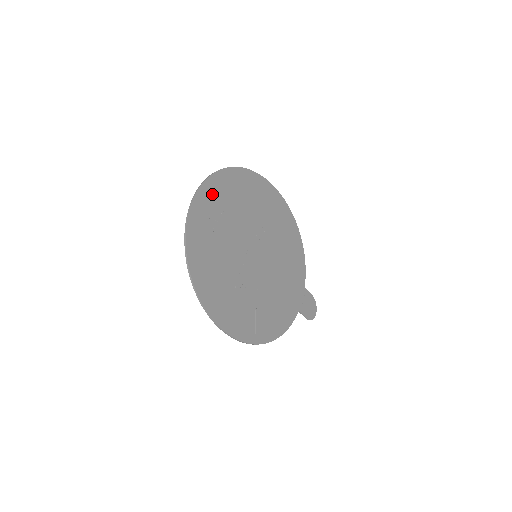
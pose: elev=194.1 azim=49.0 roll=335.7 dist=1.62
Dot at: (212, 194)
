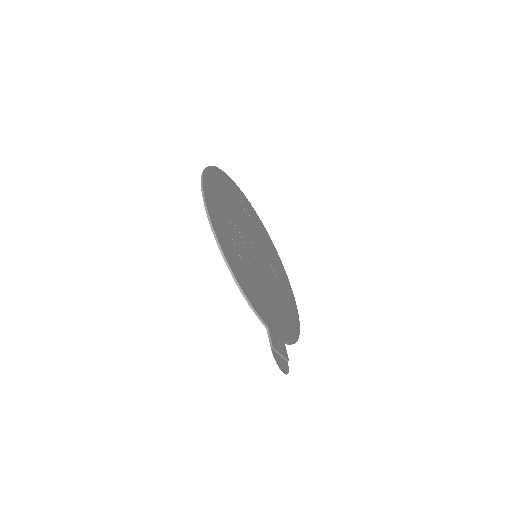
Dot at: (250, 209)
